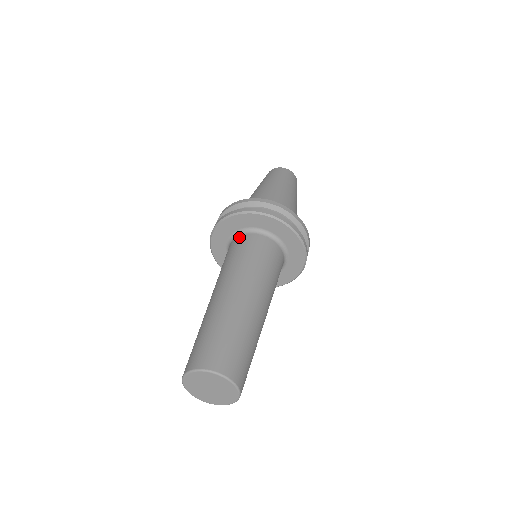
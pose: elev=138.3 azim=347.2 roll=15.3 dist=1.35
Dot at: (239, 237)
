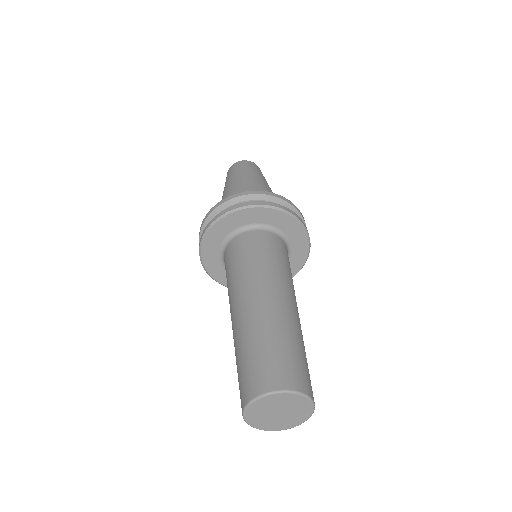
Dot at: (228, 245)
